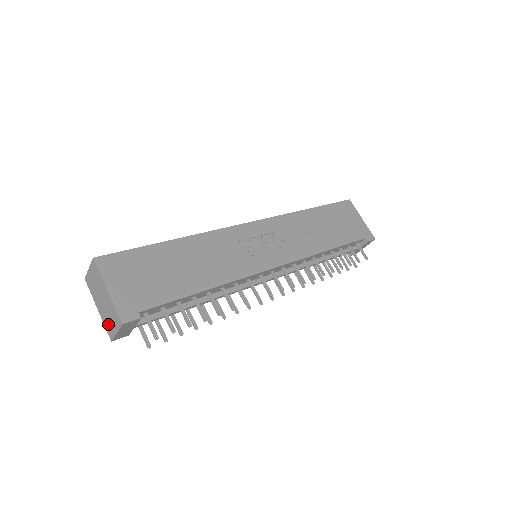
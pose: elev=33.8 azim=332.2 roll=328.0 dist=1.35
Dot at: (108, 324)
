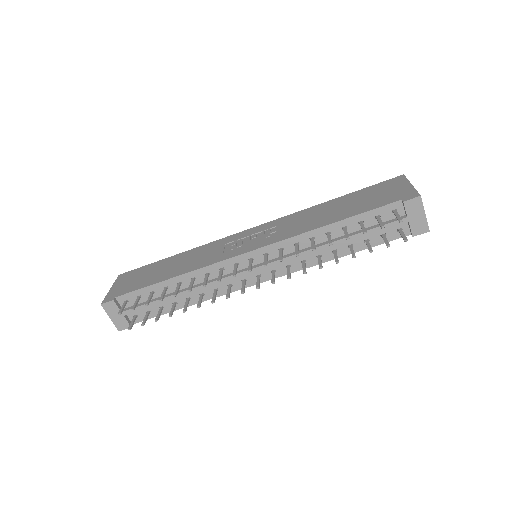
Dot at: occluded
